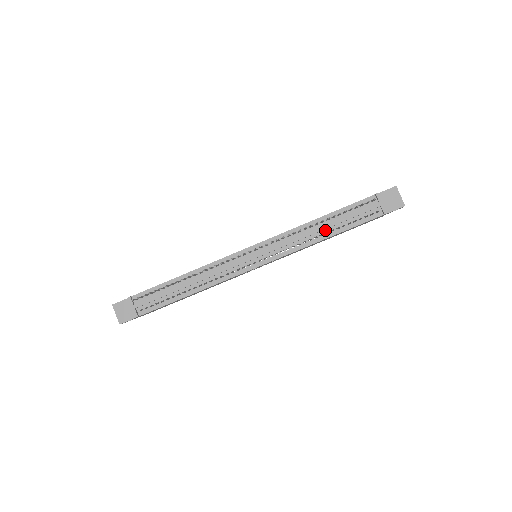
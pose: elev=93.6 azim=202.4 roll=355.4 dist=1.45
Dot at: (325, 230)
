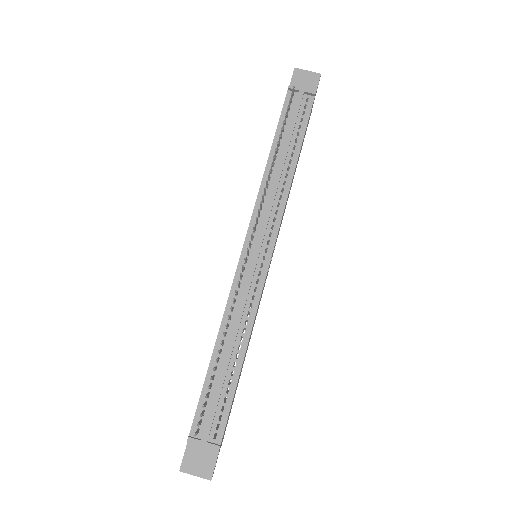
Dot at: (286, 161)
